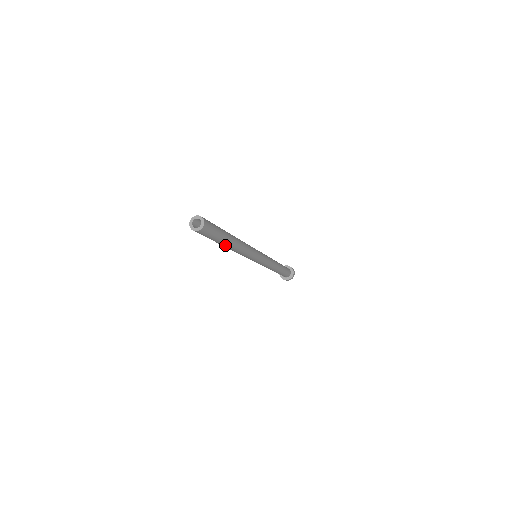
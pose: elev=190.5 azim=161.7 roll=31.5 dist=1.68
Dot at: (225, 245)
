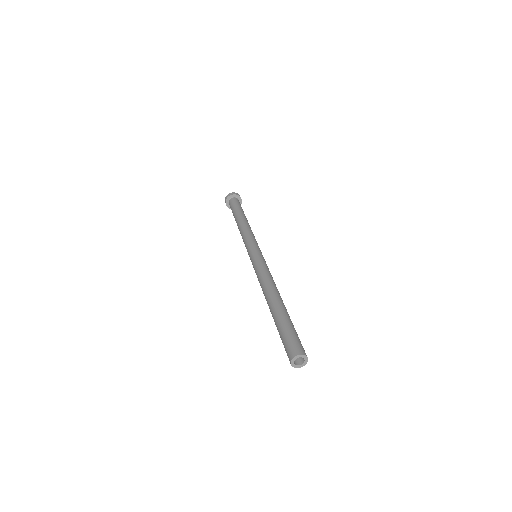
Dot at: occluded
